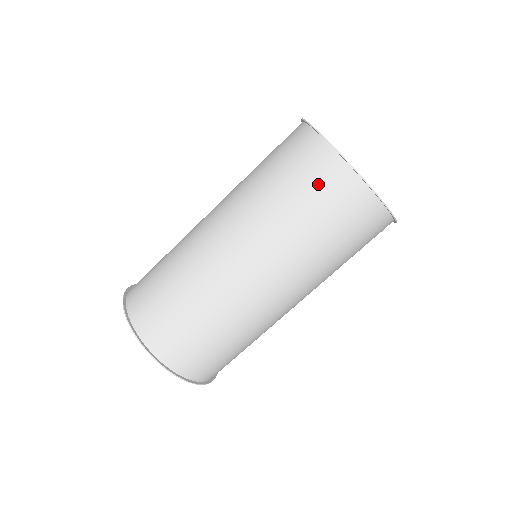
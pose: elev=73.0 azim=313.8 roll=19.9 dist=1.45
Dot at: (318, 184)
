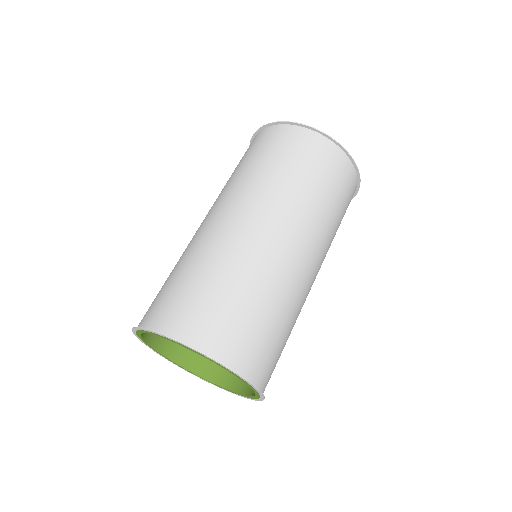
Dot at: (310, 155)
